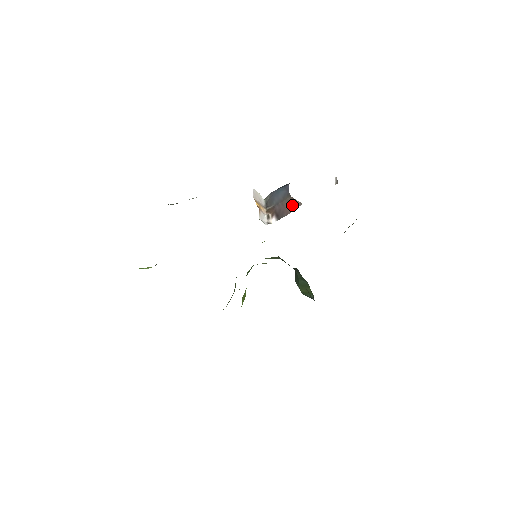
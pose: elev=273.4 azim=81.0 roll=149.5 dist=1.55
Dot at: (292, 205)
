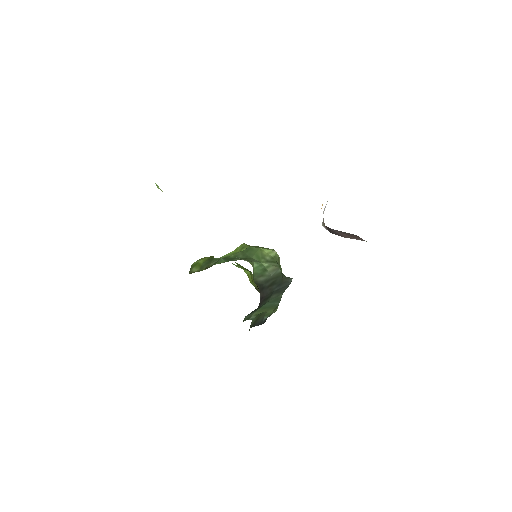
Dot at: (353, 236)
